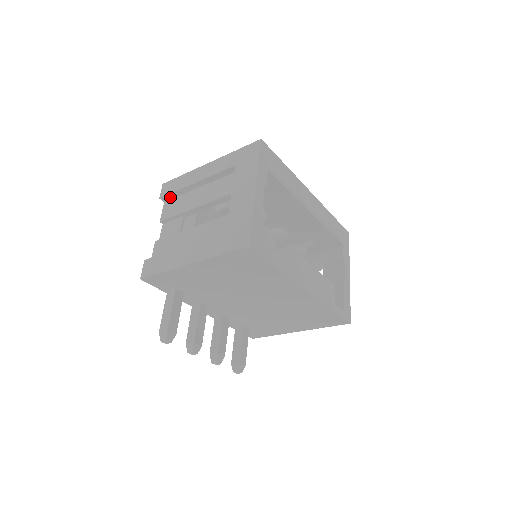
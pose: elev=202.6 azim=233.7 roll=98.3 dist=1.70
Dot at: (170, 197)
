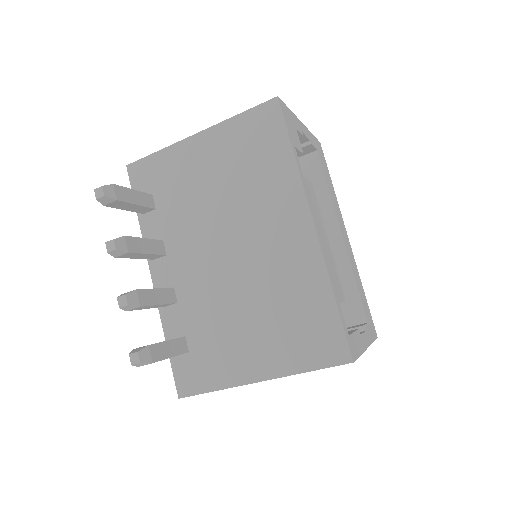
Dot at: occluded
